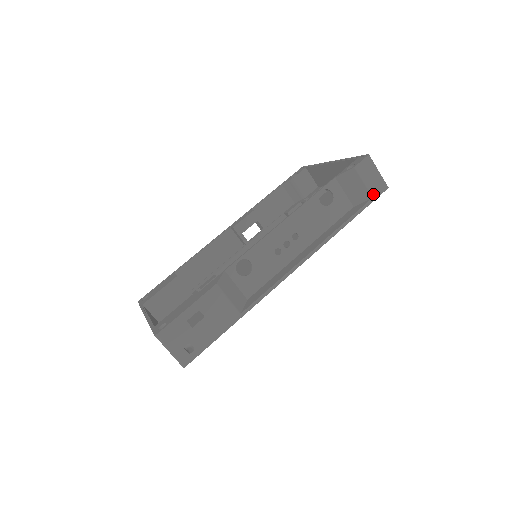
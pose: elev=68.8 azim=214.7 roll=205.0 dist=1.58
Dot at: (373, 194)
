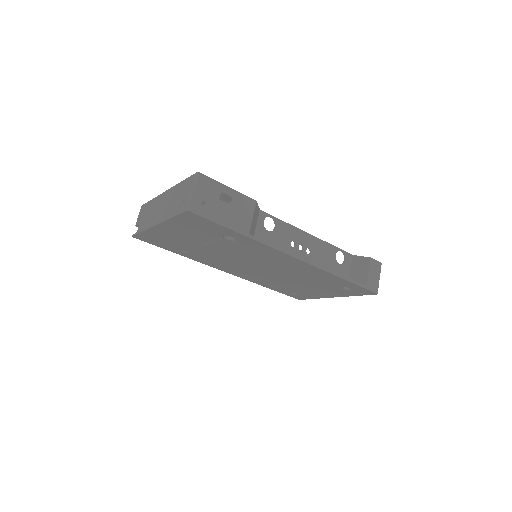
Dot at: (368, 285)
